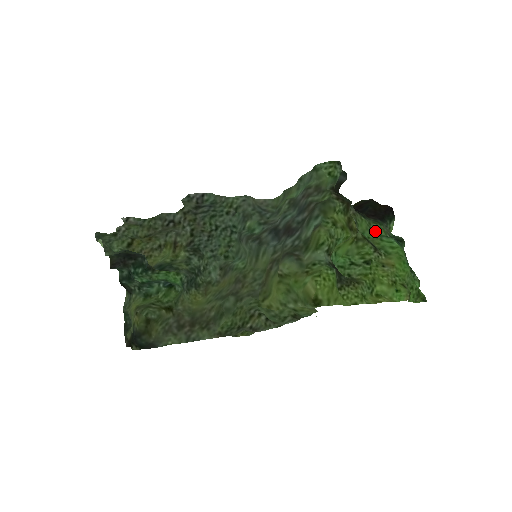
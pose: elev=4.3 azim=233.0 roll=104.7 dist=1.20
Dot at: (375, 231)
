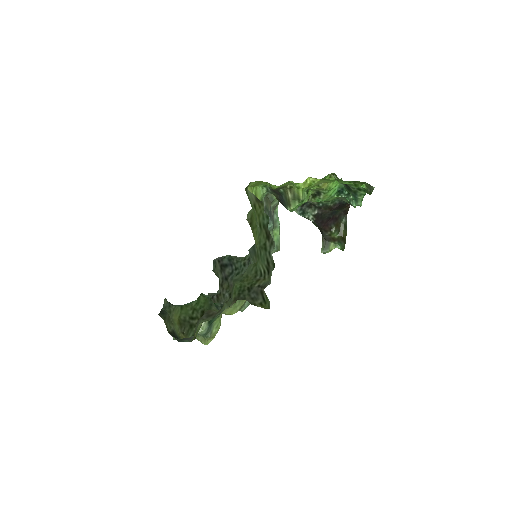
Dot at: (329, 200)
